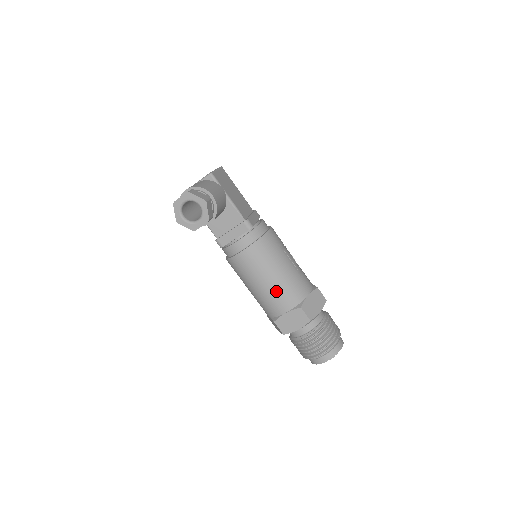
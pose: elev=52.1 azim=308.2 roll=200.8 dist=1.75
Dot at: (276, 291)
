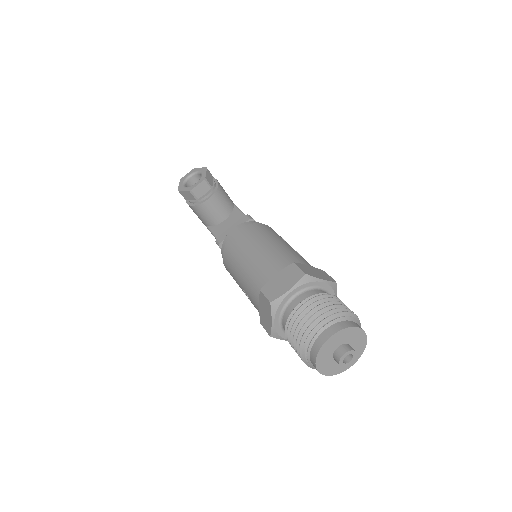
Dot at: (267, 255)
